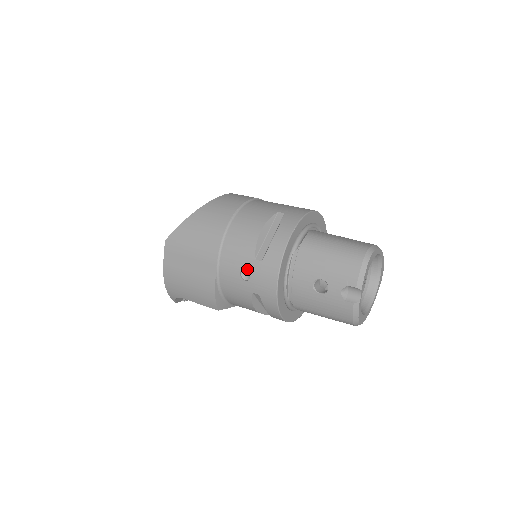
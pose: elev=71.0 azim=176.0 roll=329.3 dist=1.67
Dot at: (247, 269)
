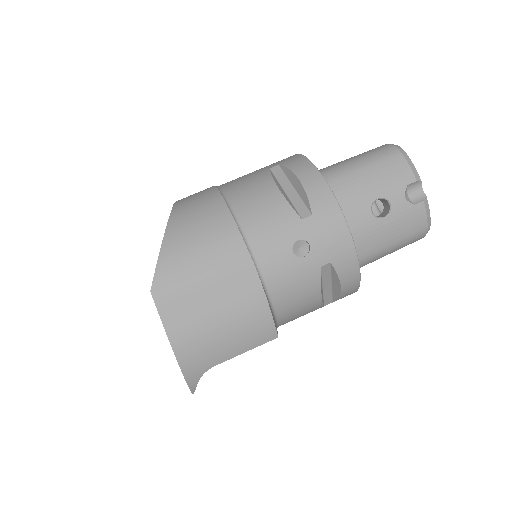
Dot at: (300, 239)
